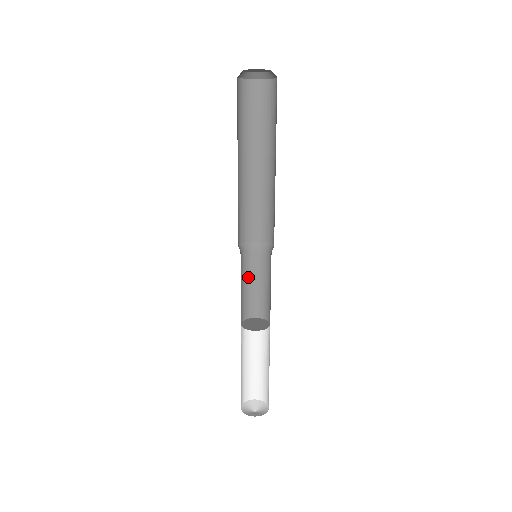
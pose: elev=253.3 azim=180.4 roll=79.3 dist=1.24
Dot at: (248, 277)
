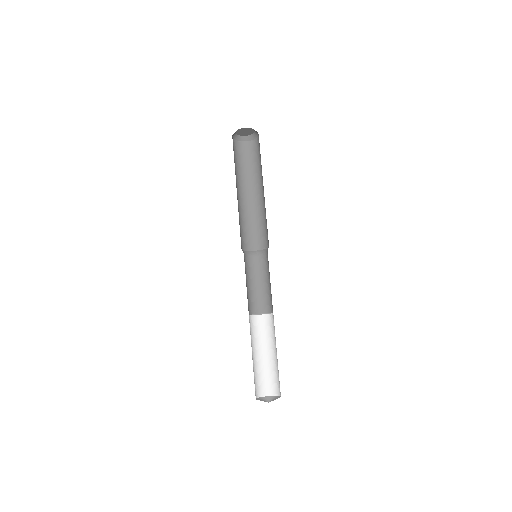
Dot at: (246, 278)
